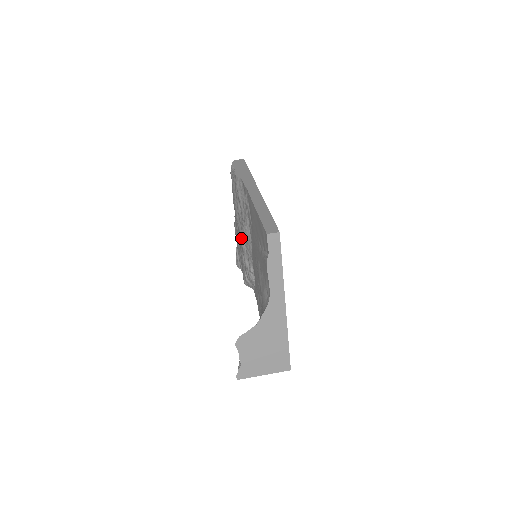
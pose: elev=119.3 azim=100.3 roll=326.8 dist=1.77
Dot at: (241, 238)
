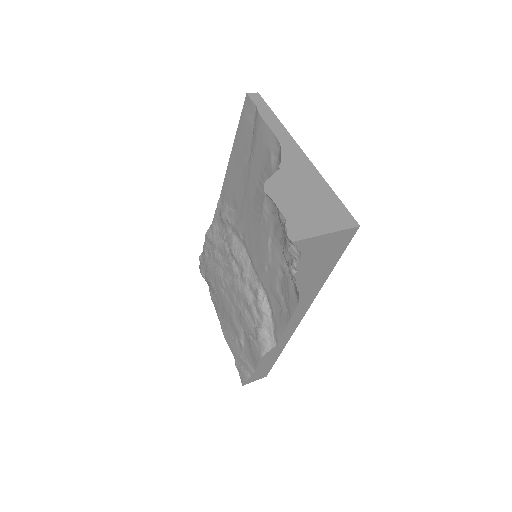
Dot at: (233, 282)
